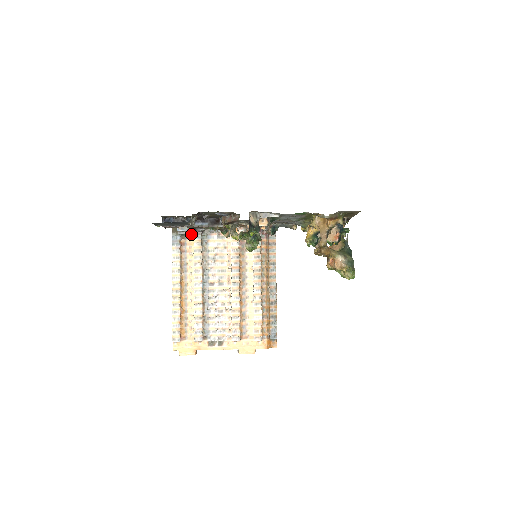
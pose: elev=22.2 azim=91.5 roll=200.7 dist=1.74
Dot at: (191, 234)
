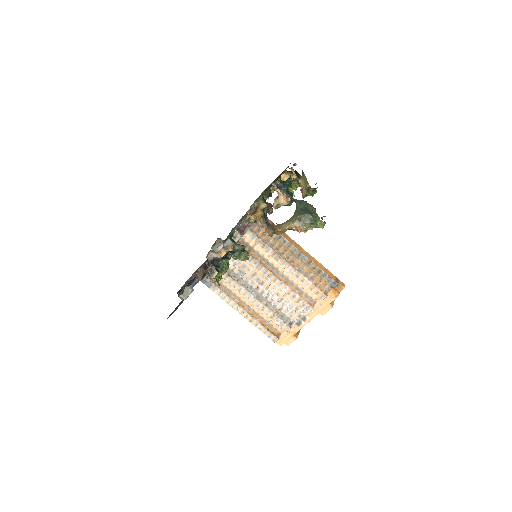
Dot at: occluded
